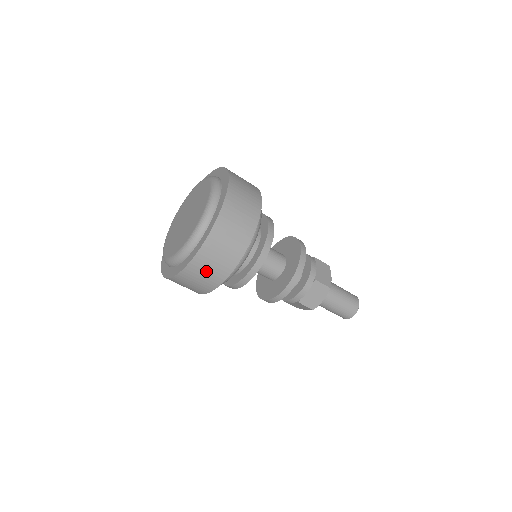
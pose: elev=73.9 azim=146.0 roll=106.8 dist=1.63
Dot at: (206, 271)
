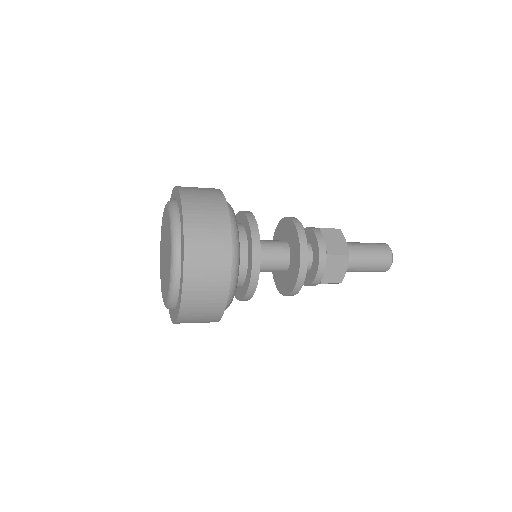
Dot at: (201, 307)
